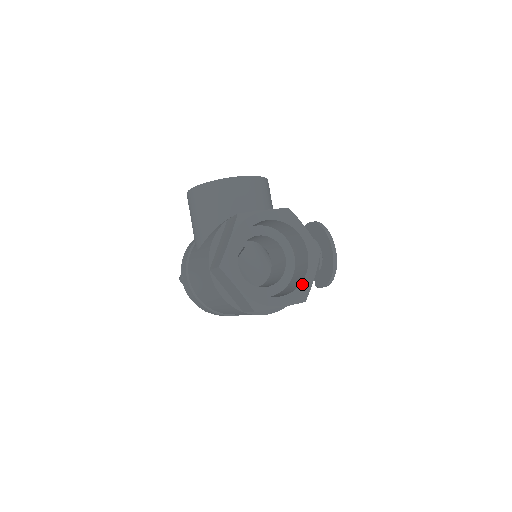
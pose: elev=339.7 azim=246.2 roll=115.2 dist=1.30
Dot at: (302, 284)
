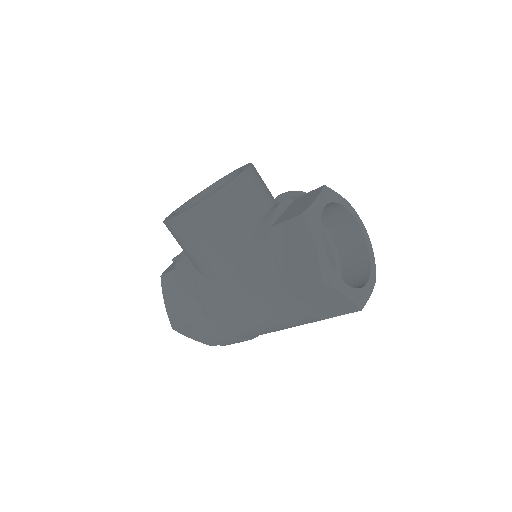
Dot at: (371, 258)
